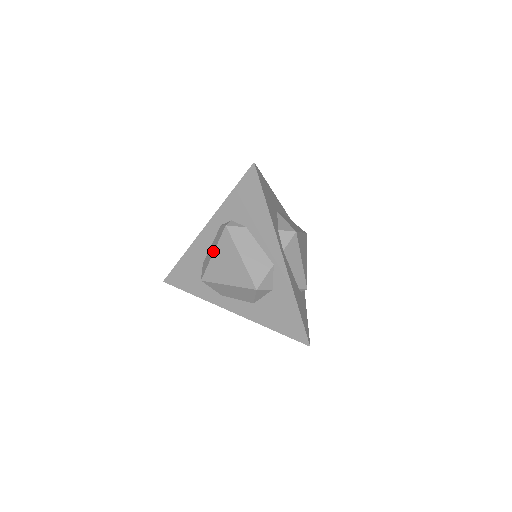
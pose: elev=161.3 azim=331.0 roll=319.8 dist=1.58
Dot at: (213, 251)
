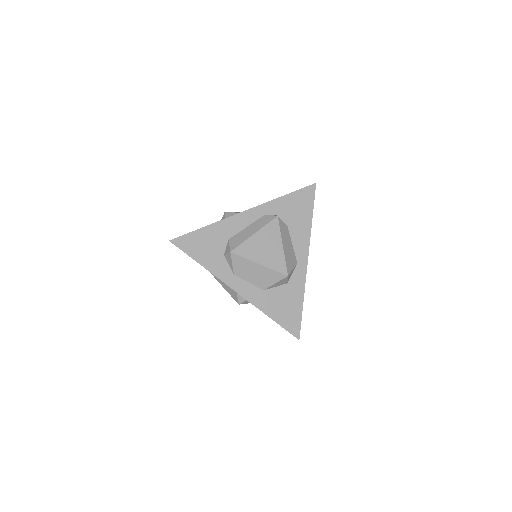
Dot at: (255, 231)
